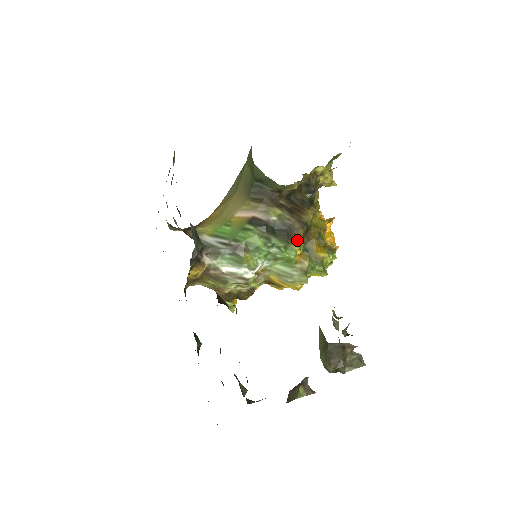
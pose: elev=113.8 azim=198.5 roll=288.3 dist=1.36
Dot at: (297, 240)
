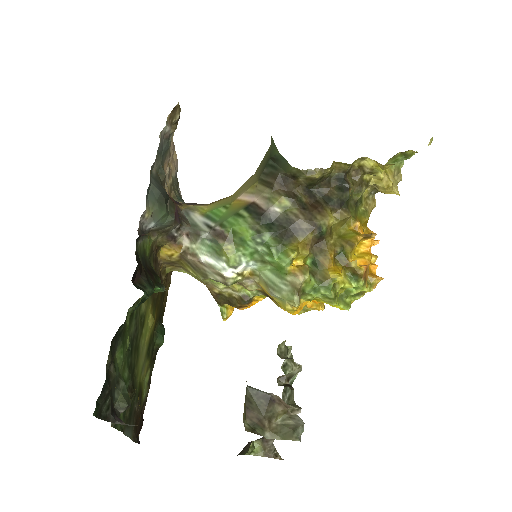
Dot at: (298, 245)
